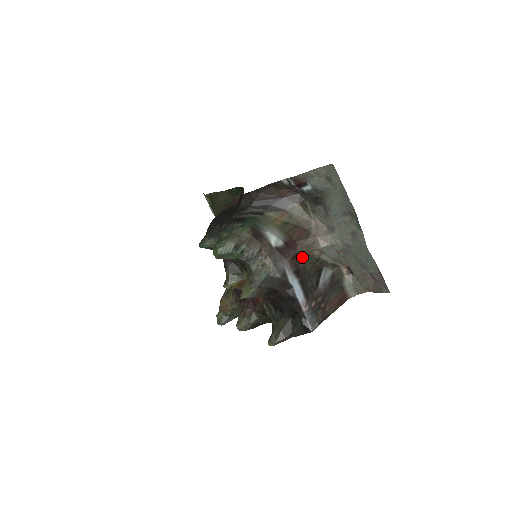
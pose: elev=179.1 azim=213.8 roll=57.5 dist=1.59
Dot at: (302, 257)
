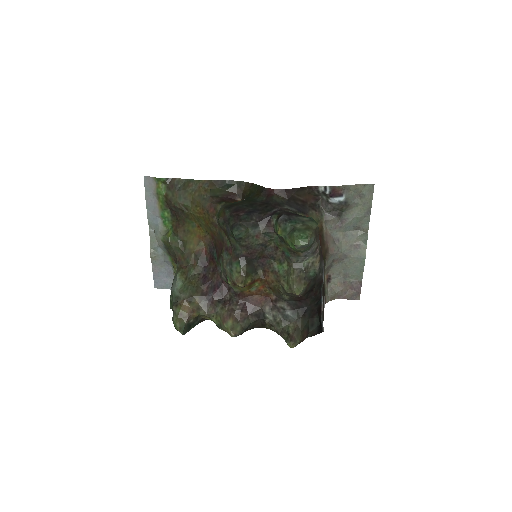
Dot at: (324, 260)
